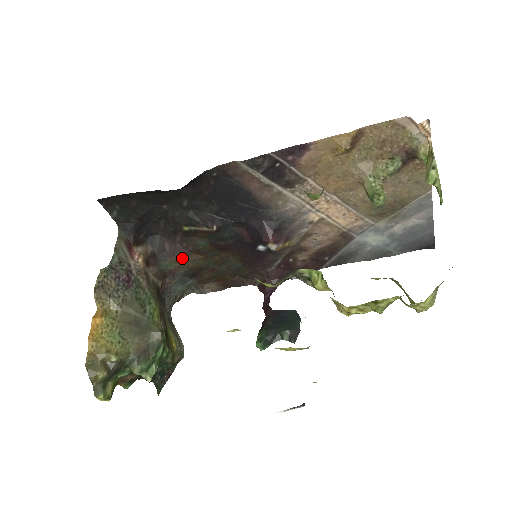
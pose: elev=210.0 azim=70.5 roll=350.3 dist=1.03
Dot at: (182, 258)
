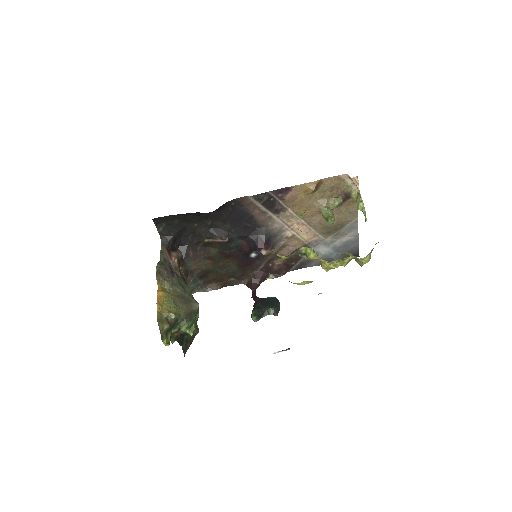
Dot at: (199, 262)
